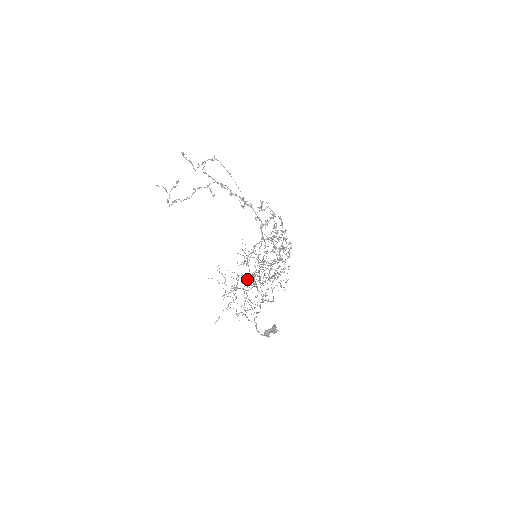
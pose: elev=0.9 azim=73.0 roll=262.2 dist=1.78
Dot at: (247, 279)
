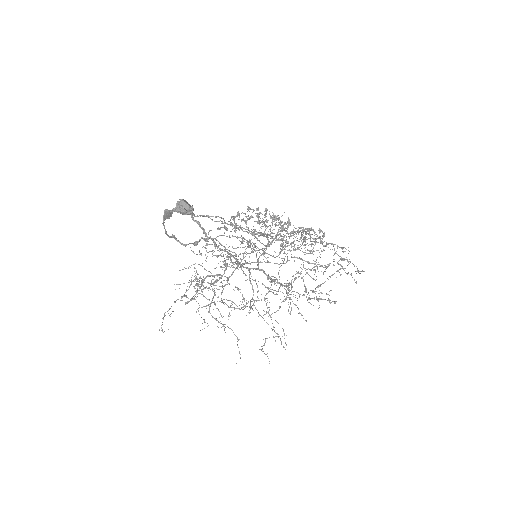
Dot at: occluded
